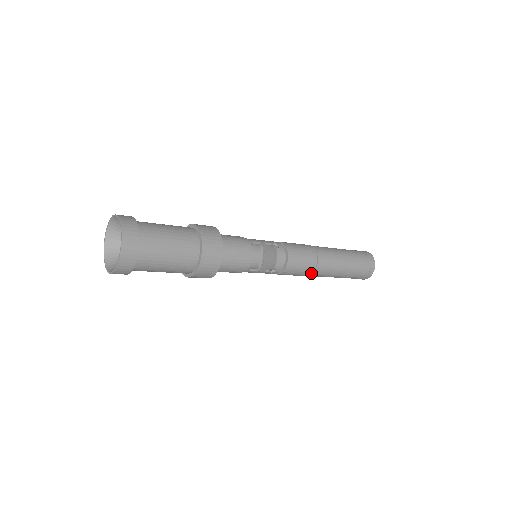
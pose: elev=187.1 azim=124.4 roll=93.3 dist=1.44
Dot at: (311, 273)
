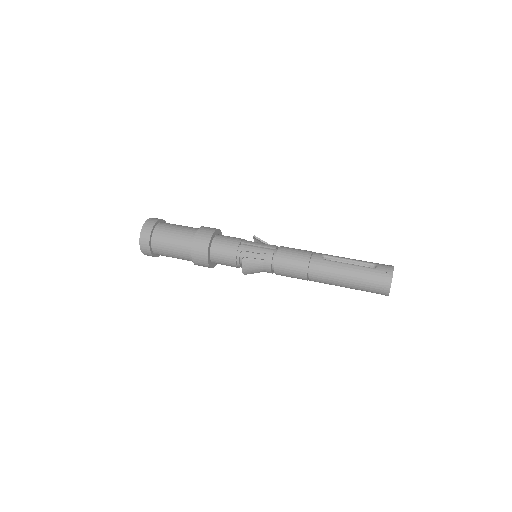
Dot at: (307, 280)
